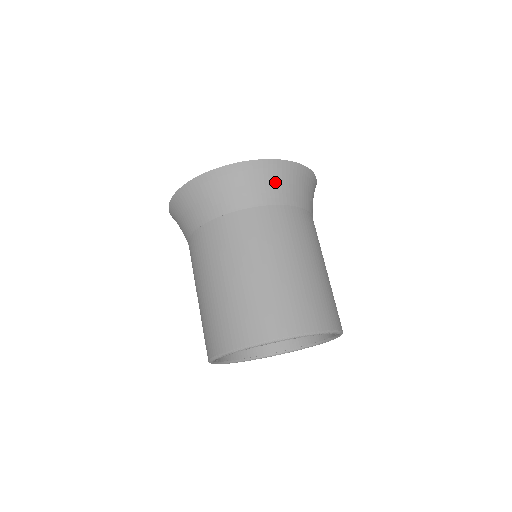
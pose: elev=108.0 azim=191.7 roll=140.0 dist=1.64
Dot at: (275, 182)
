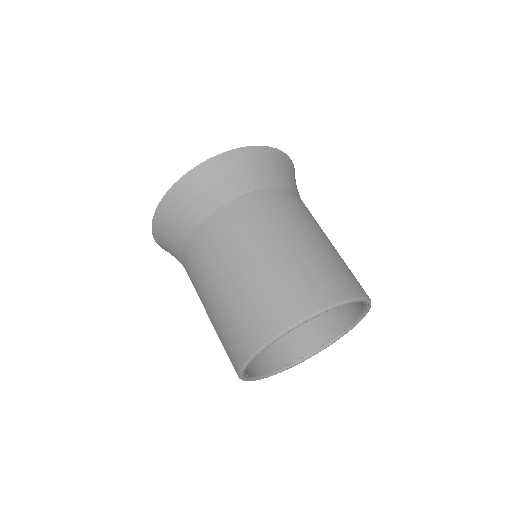
Dot at: (198, 194)
